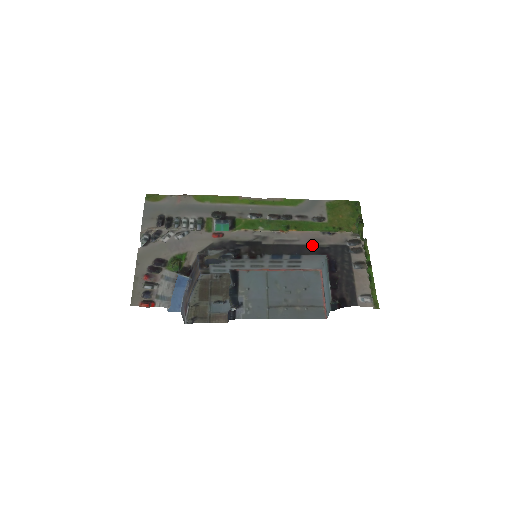
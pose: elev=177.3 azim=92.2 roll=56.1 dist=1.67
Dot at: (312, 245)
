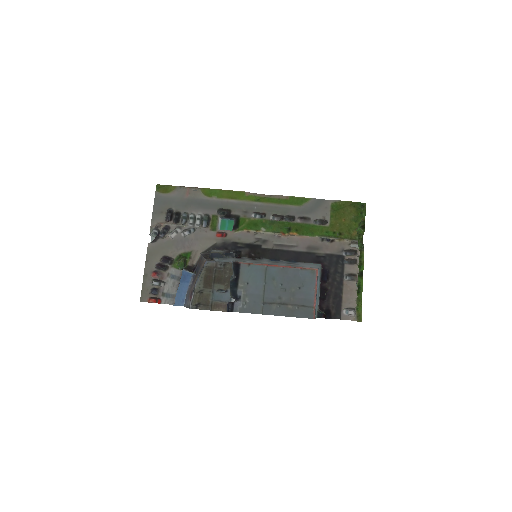
Dot at: (309, 253)
